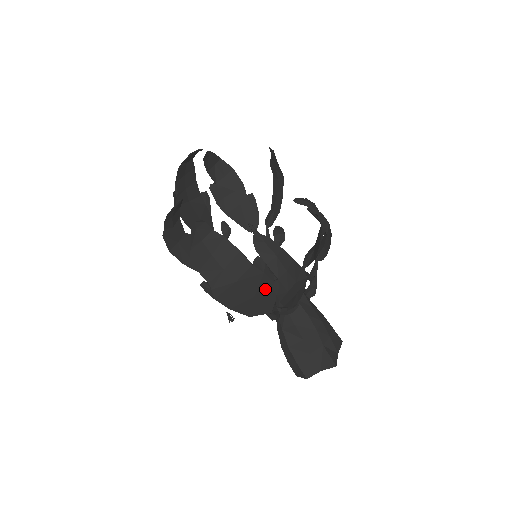
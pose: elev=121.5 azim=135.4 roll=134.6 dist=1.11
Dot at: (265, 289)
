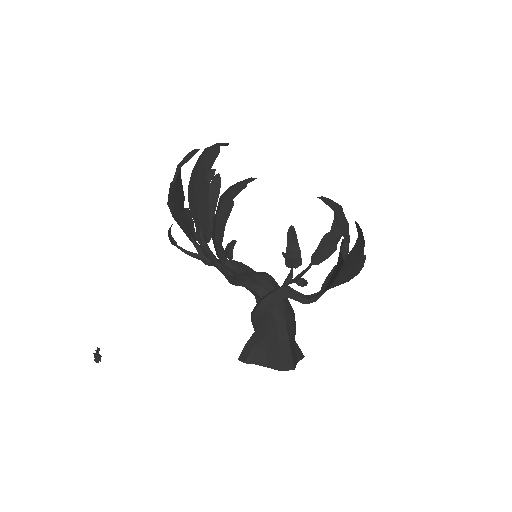
Dot at: occluded
